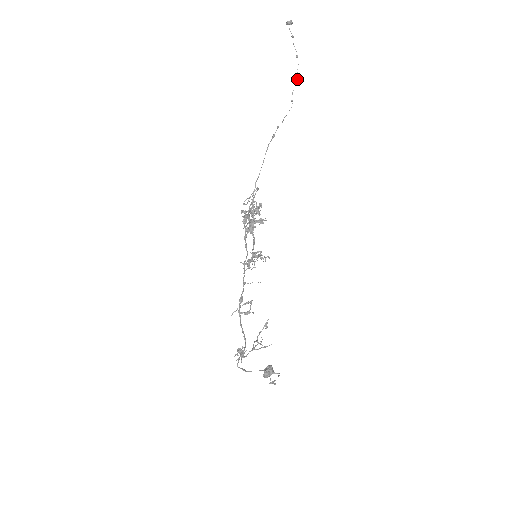
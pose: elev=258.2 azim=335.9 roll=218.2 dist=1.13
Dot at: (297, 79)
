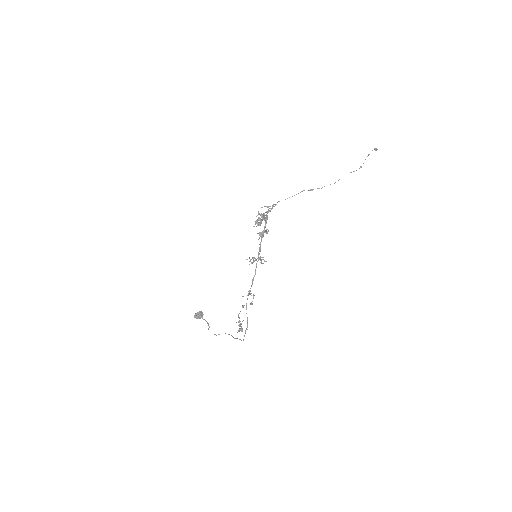
Dot at: occluded
